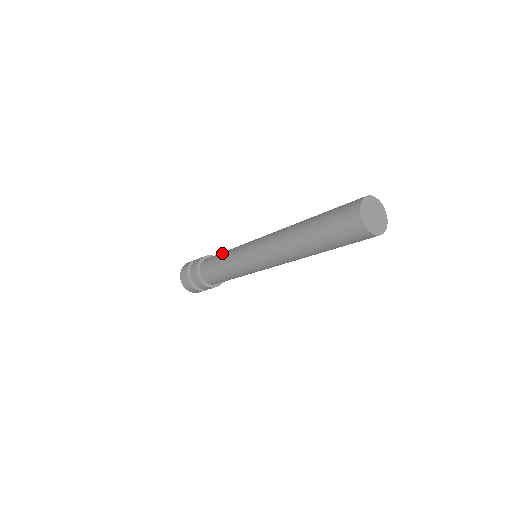
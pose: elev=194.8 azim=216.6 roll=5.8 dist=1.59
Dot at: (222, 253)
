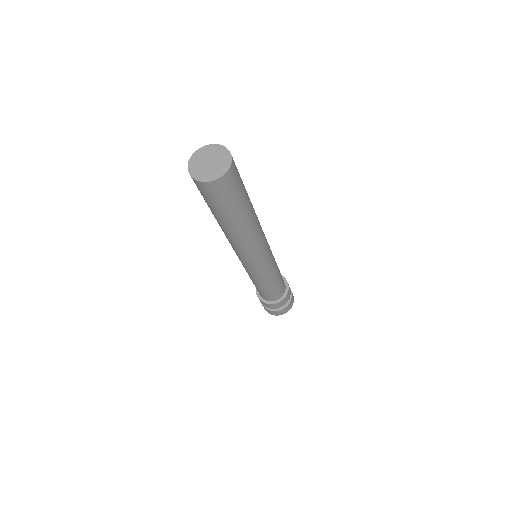
Dot at: occluded
